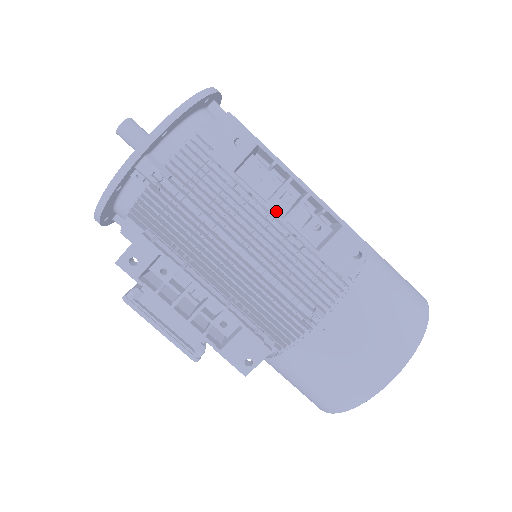
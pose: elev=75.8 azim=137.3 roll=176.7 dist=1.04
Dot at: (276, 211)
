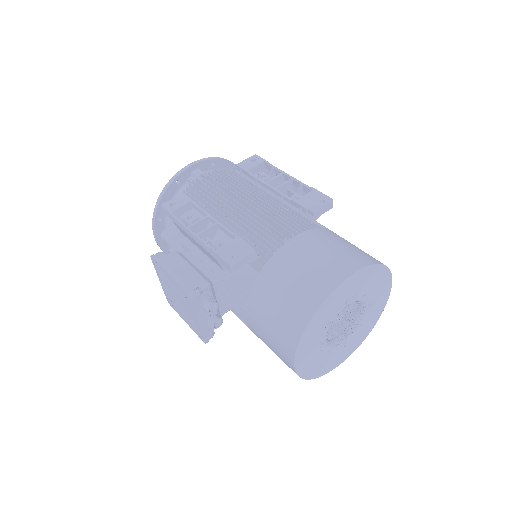
Dot at: (271, 189)
